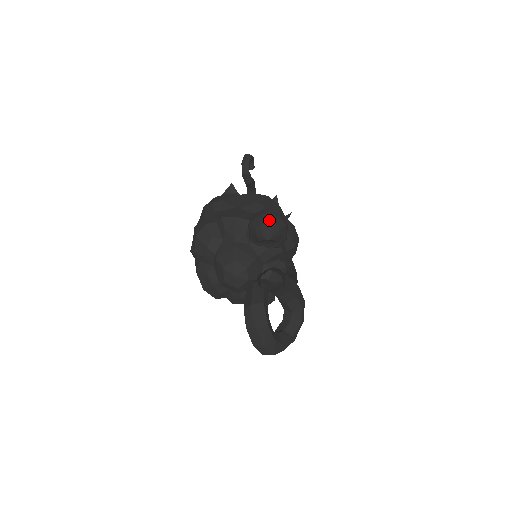
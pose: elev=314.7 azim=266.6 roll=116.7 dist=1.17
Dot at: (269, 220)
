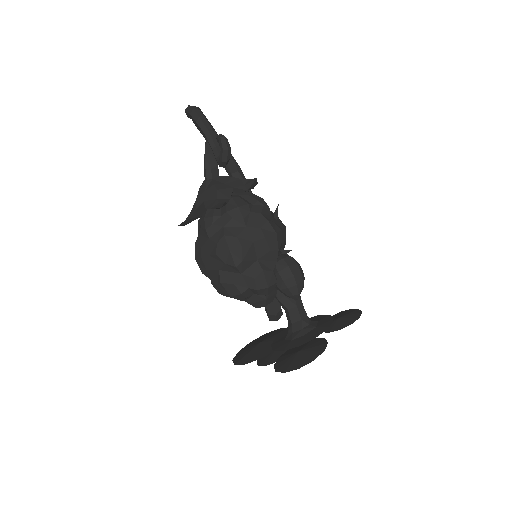
Dot at: (299, 291)
